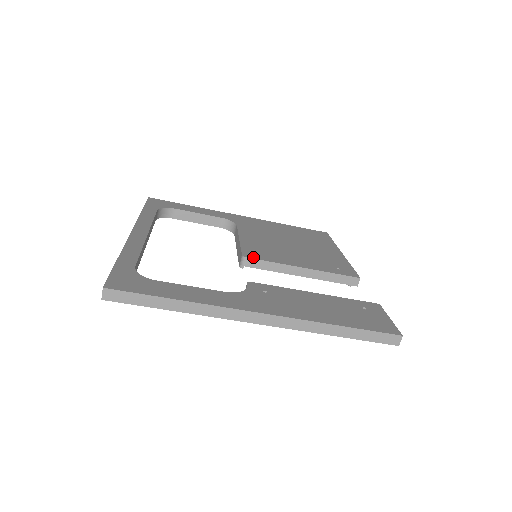
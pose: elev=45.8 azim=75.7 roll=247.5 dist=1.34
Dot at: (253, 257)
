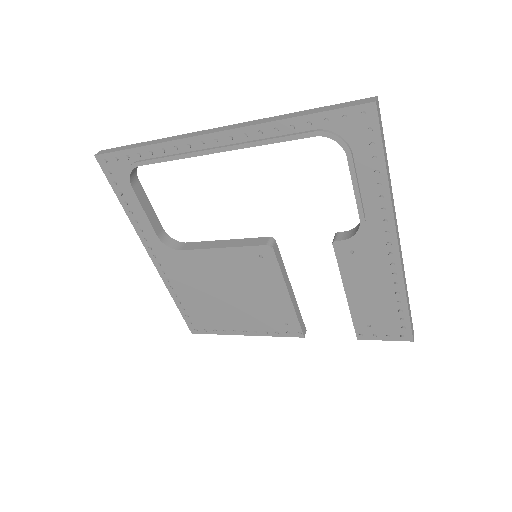
Dot at: (275, 246)
